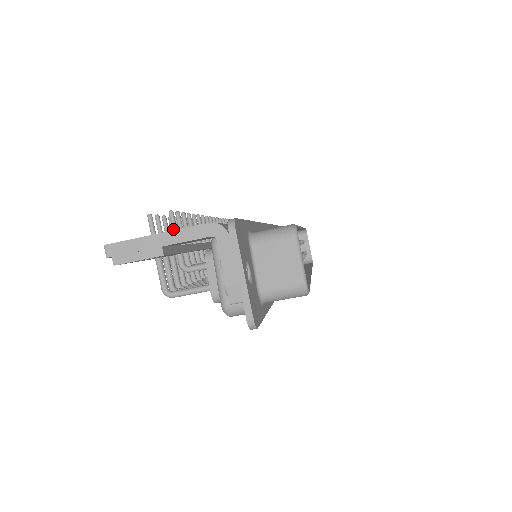
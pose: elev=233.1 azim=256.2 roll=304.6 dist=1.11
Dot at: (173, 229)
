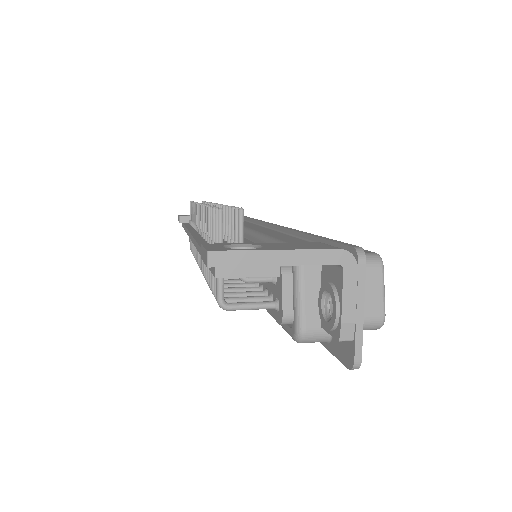
Dot at: (240, 230)
